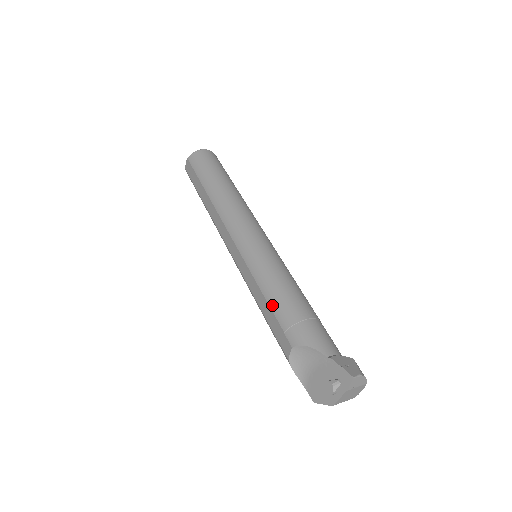
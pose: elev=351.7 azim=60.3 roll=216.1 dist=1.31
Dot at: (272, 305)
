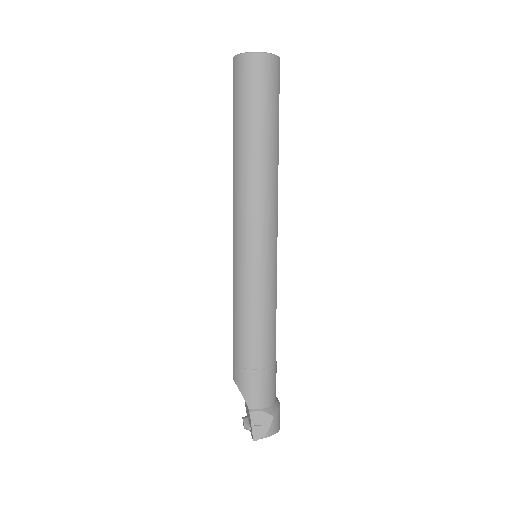
Dot at: (234, 335)
